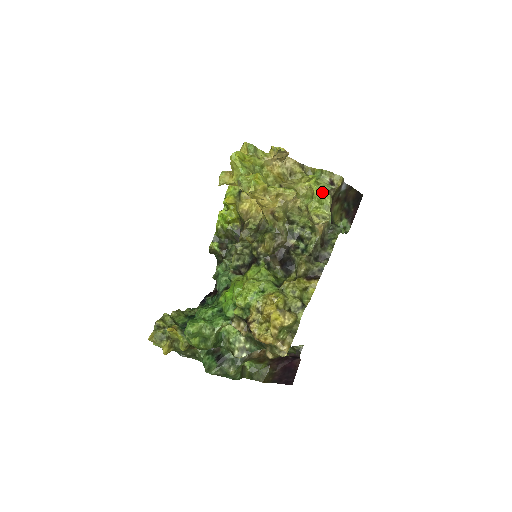
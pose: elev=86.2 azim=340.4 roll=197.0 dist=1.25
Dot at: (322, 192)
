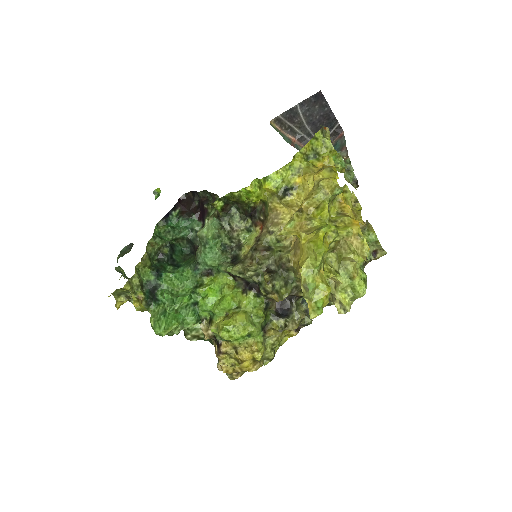
Dot at: (362, 283)
